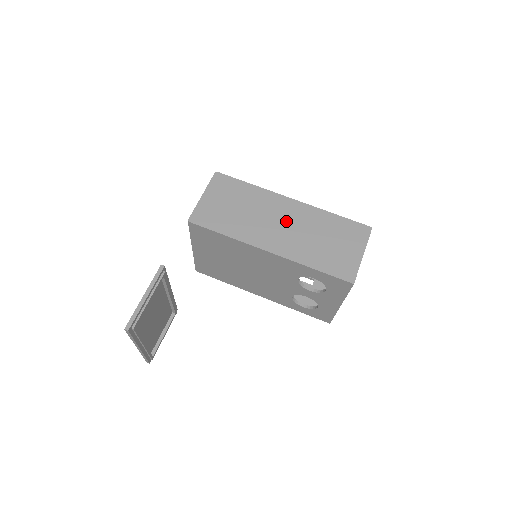
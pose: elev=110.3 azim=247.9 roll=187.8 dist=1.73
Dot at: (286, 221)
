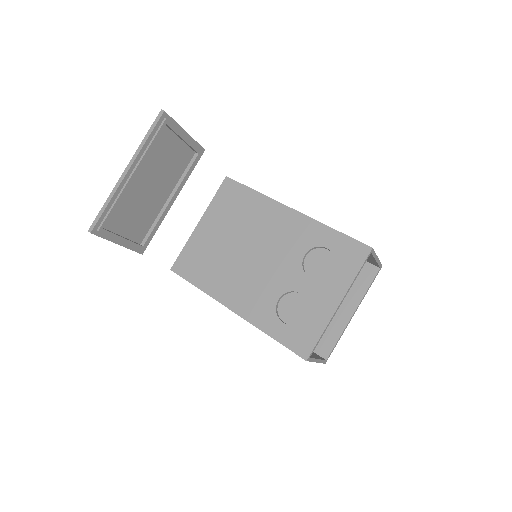
Dot at: occluded
